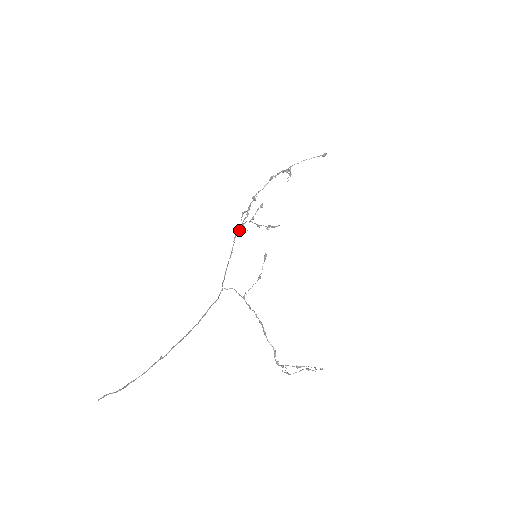
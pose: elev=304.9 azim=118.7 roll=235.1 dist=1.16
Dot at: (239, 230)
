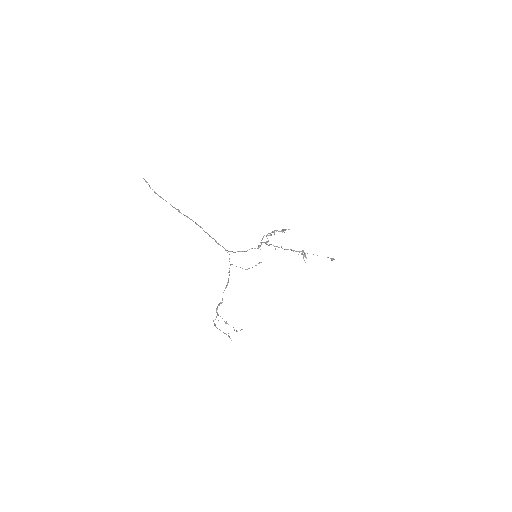
Dot at: (255, 248)
